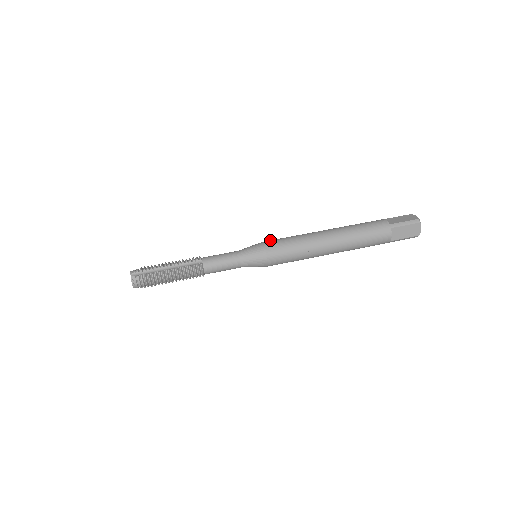
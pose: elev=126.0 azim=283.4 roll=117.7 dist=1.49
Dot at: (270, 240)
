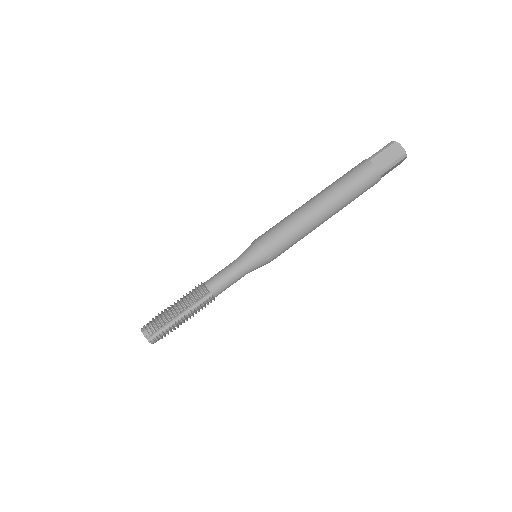
Dot at: (268, 239)
